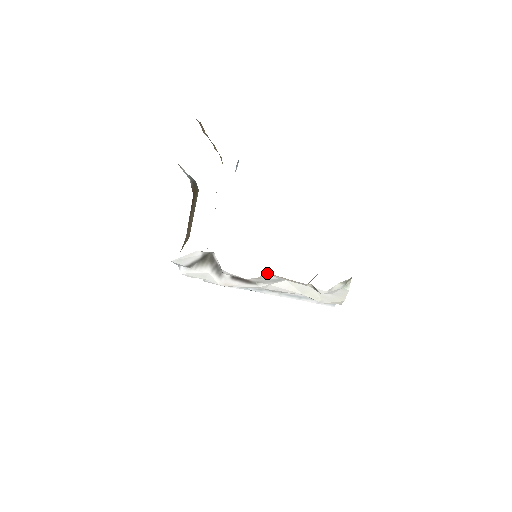
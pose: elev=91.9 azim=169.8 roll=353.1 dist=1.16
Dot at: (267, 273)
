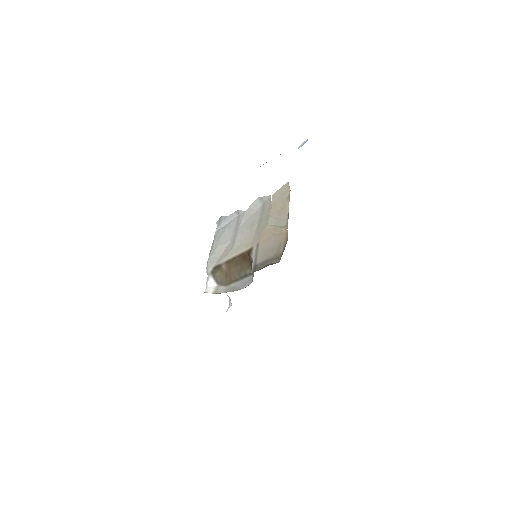
Dot at: occluded
